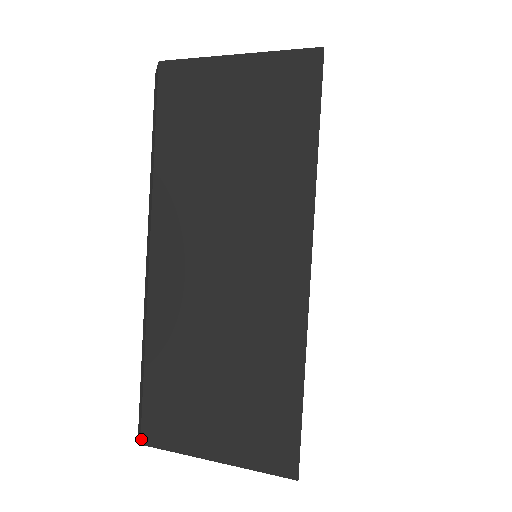
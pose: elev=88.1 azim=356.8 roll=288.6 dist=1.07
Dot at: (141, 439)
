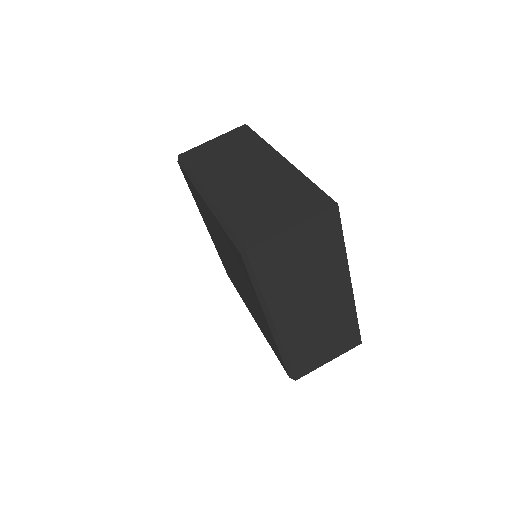
Dot at: (245, 248)
